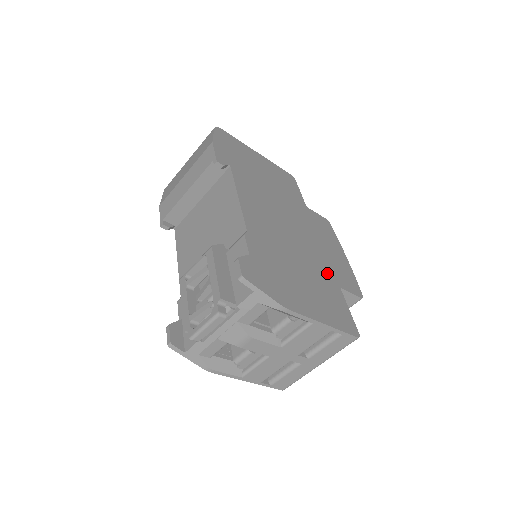
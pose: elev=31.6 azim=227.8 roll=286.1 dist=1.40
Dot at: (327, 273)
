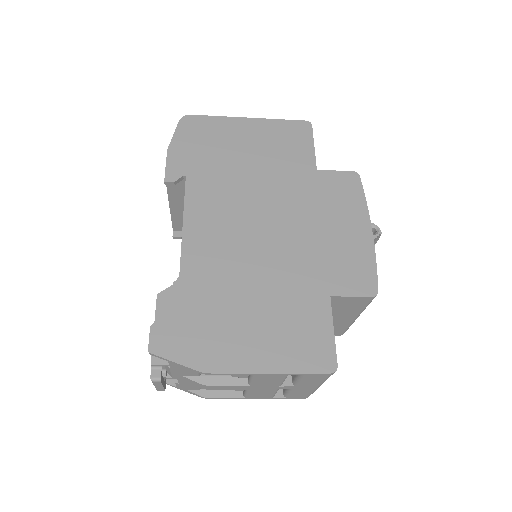
Dot at: (311, 280)
